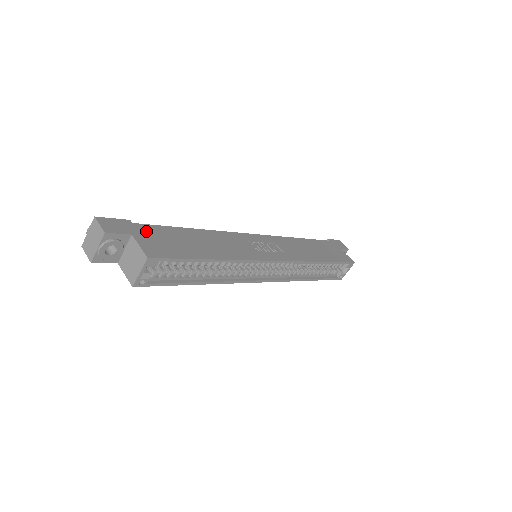
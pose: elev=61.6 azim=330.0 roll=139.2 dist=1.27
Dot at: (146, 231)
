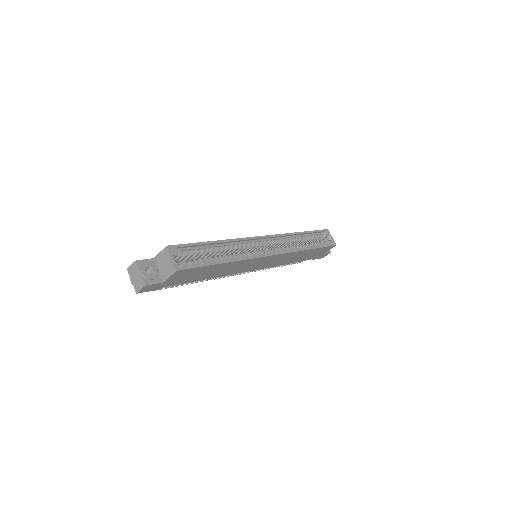
Dot at: occluded
